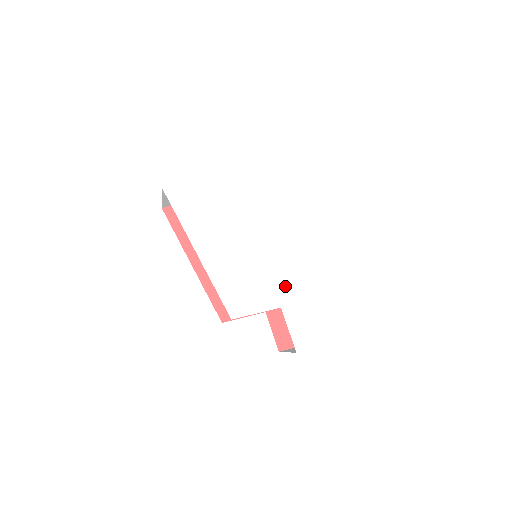
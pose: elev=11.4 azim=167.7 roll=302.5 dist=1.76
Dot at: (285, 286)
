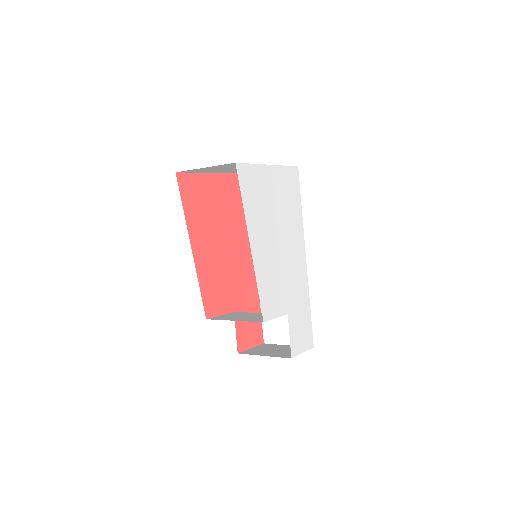
Dot at: (291, 294)
